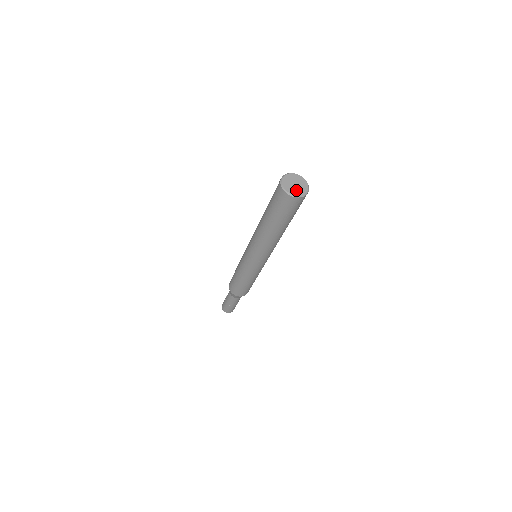
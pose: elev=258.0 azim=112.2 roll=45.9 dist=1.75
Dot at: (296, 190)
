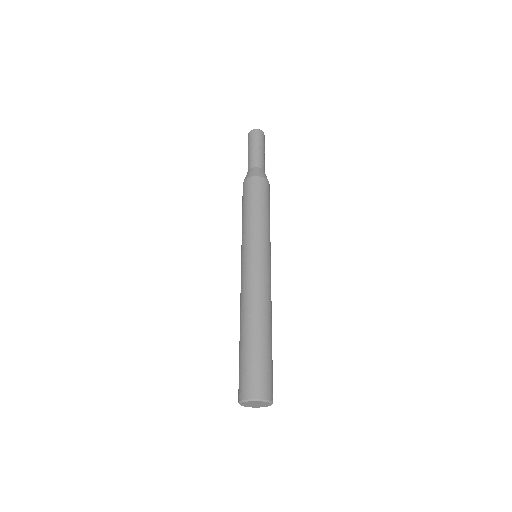
Dot at: (259, 406)
